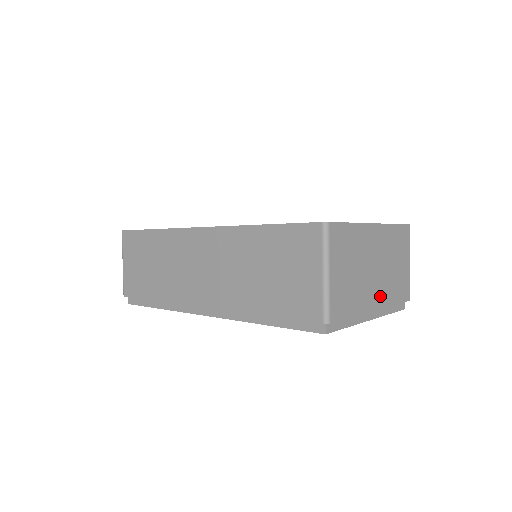
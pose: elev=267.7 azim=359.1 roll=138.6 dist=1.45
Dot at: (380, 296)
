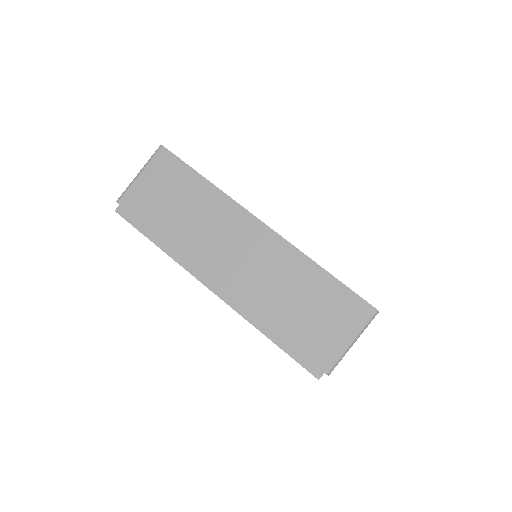
Dot at: occluded
